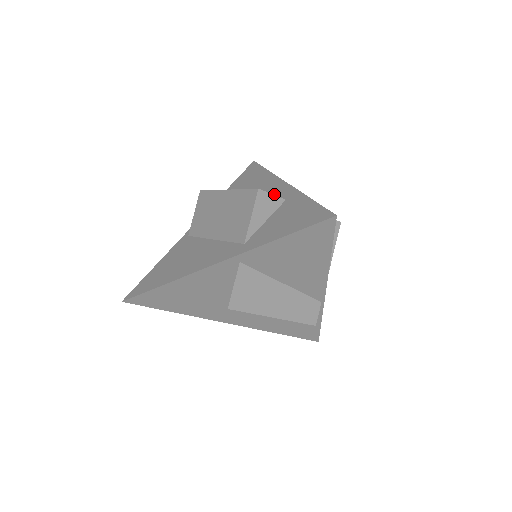
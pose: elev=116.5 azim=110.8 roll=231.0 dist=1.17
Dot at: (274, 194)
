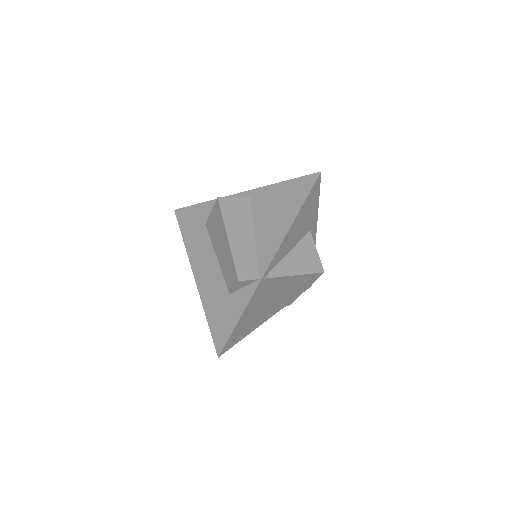
Dot at: occluded
